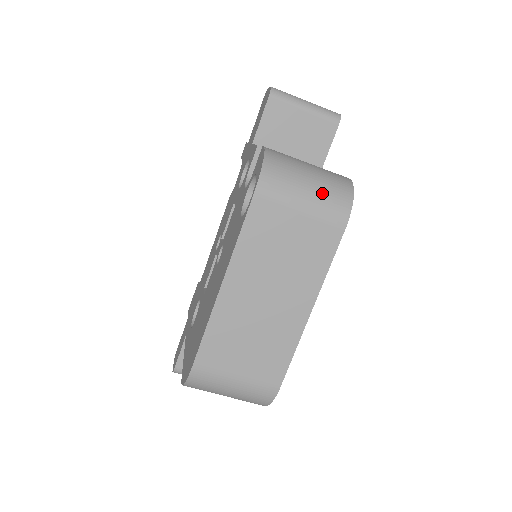
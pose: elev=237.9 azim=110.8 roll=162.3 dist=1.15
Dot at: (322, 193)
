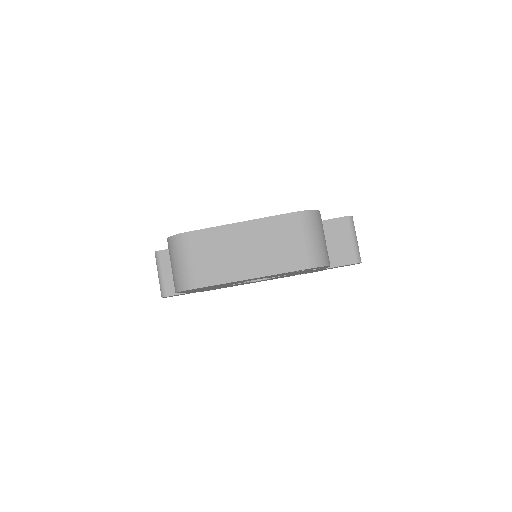
Dot at: (315, 247)
